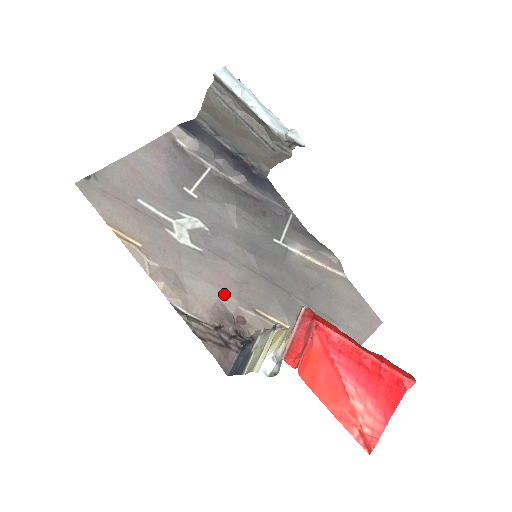
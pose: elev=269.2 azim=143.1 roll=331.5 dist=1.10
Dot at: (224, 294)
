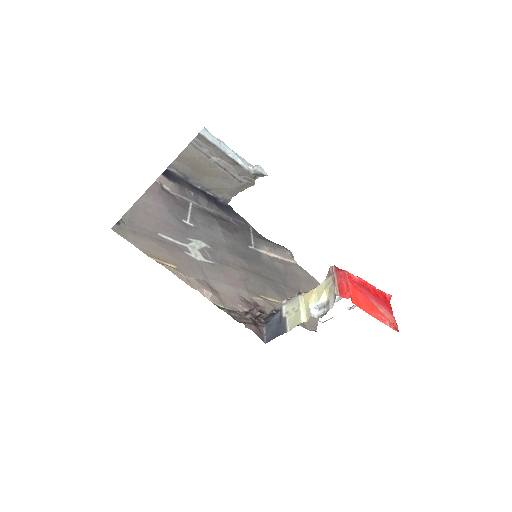
Dot at: (239, 290)
